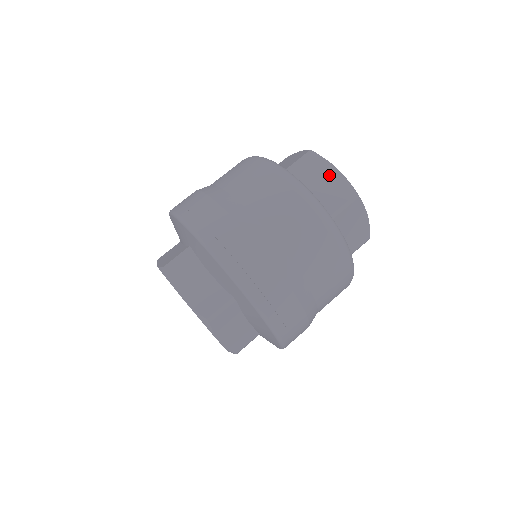
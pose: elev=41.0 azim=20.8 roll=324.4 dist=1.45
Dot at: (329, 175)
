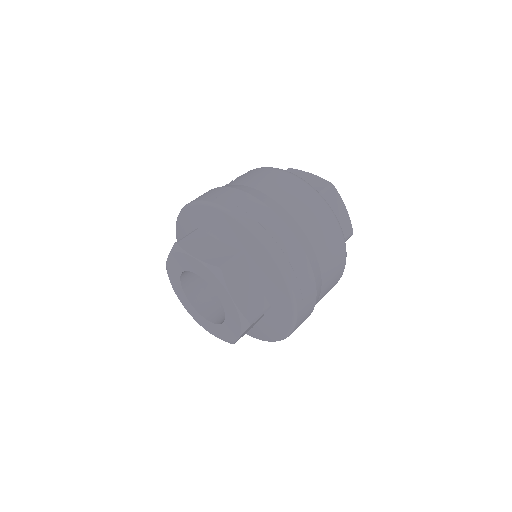
Dot at: (341, 210)
